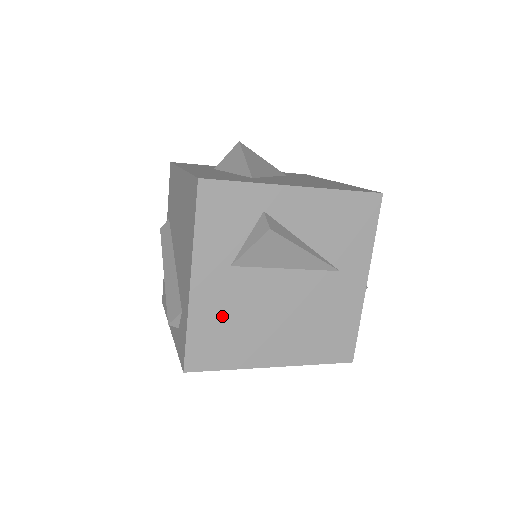
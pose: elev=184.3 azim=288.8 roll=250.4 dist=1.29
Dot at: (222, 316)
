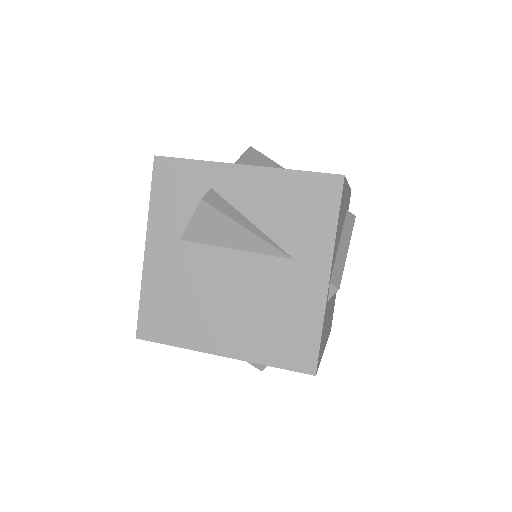
Dot at: (171, 288)
